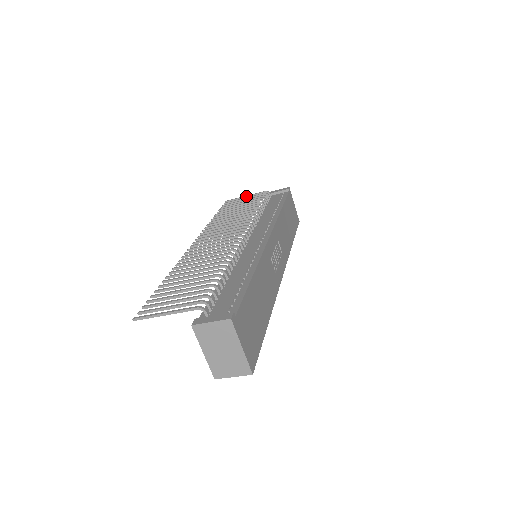
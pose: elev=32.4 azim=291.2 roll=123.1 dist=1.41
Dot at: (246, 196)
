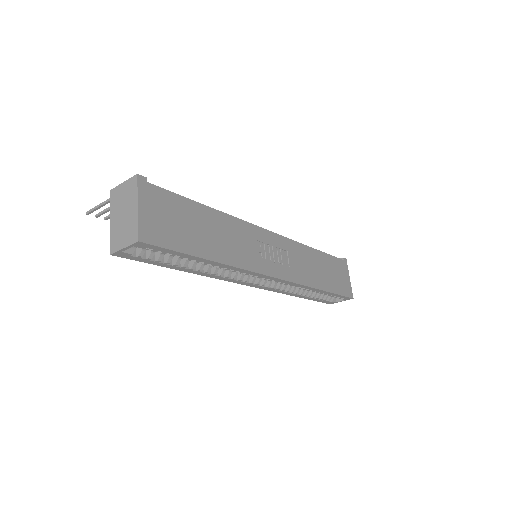
Dot at: occluded
